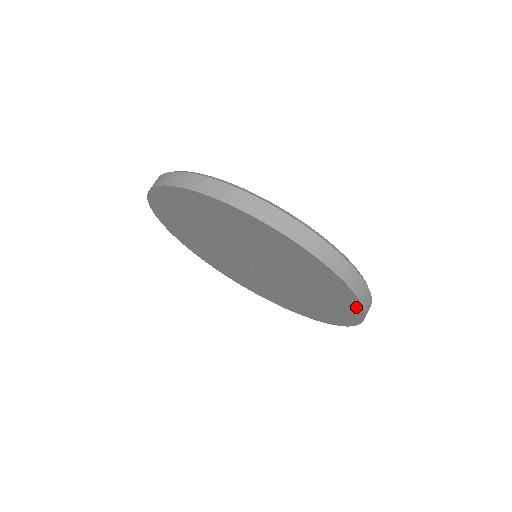
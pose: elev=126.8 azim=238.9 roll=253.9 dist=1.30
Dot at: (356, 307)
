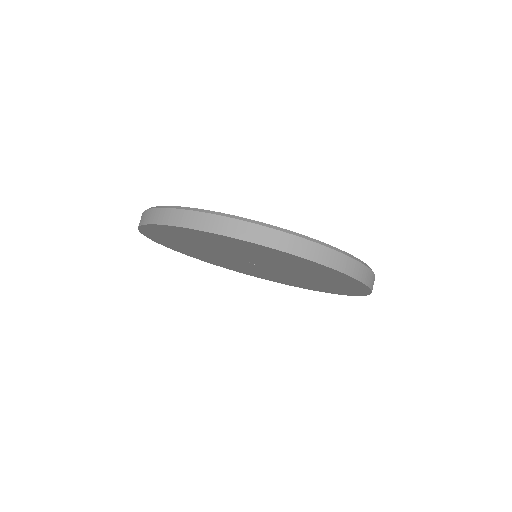
Dot at: (364, 291)
